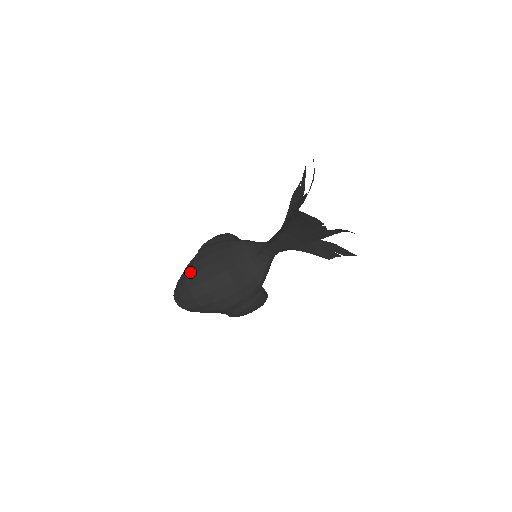
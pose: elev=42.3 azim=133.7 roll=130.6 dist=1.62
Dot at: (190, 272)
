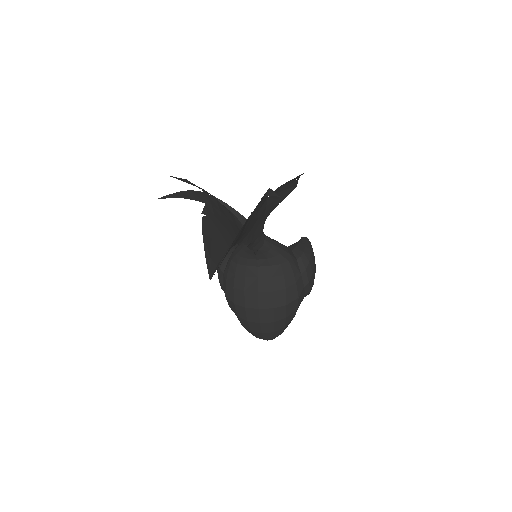
Dot at: (244, 324)
